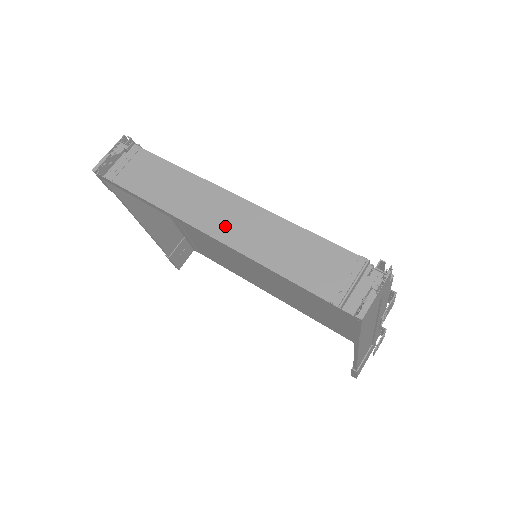
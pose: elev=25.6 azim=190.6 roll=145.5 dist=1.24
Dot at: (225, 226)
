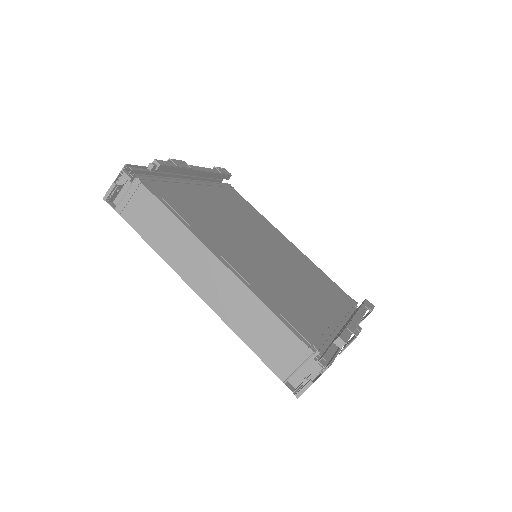
Dot at: (208, 288)
